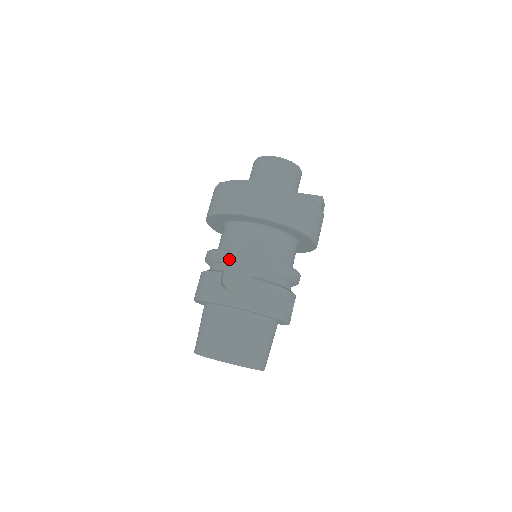
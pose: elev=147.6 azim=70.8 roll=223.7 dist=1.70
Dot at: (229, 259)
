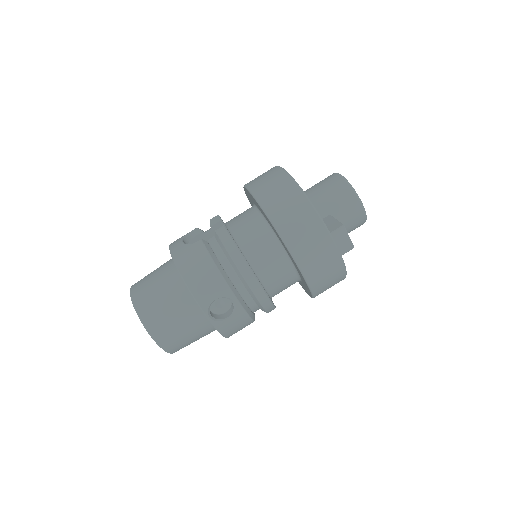
Dot at: (214, 225)
